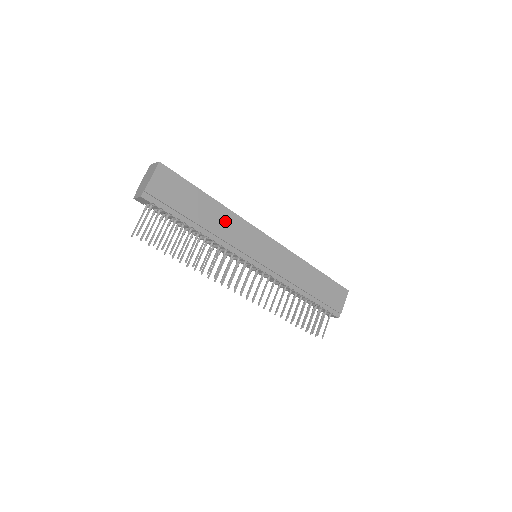
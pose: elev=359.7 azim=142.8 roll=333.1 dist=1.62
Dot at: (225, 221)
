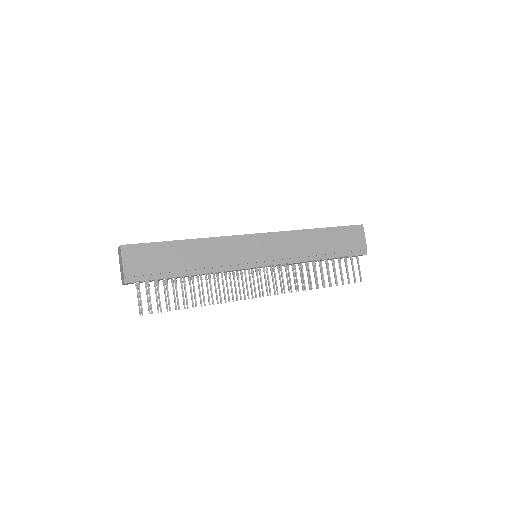
Dot at: (208, 250)
